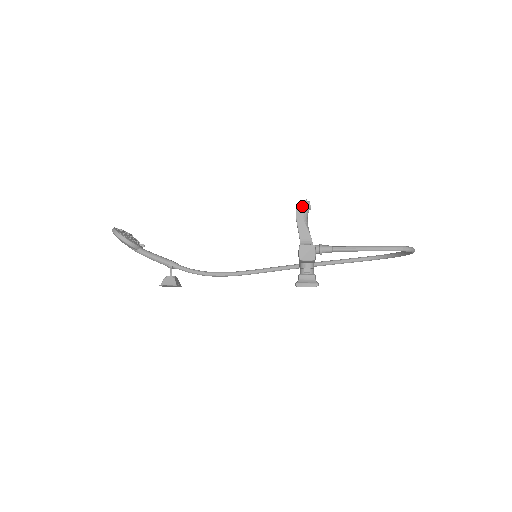
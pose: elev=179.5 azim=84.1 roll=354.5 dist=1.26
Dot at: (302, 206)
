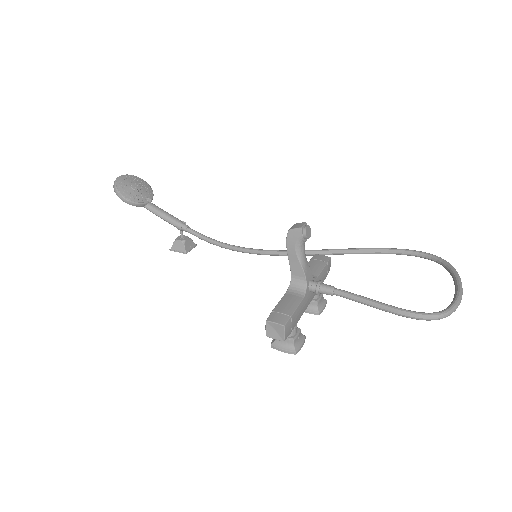
Dot at: (294, 236)
